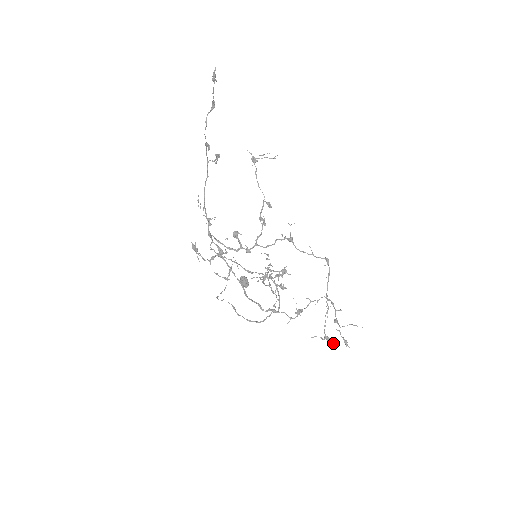
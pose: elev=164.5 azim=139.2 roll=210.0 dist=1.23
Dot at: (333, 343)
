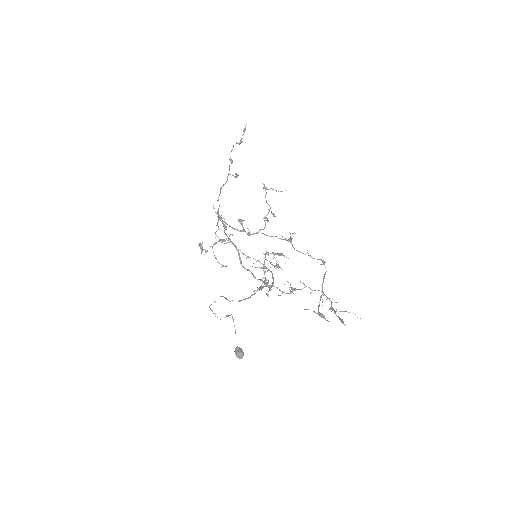
Dot at: occluded
